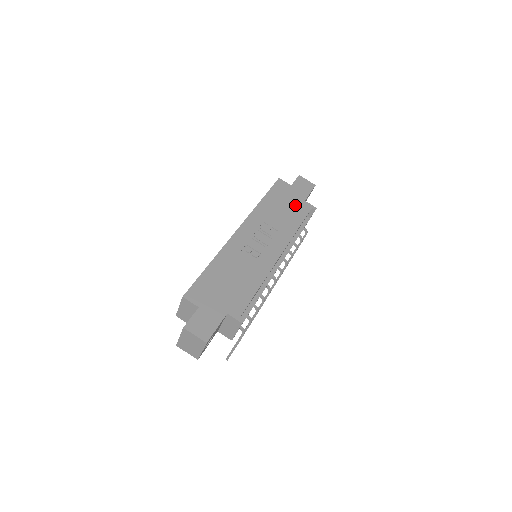
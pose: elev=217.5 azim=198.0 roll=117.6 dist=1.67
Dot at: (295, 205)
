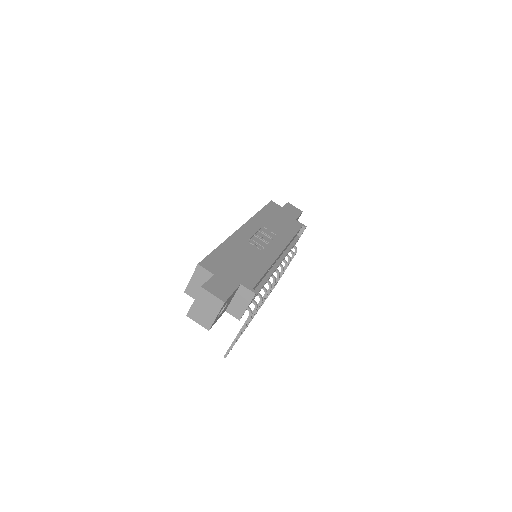
Dot at: (288, 221)
